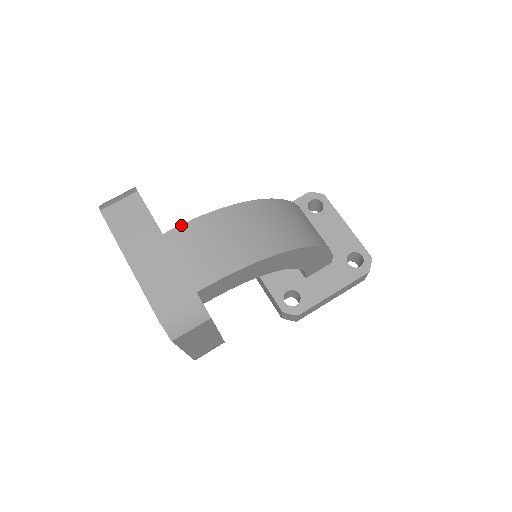
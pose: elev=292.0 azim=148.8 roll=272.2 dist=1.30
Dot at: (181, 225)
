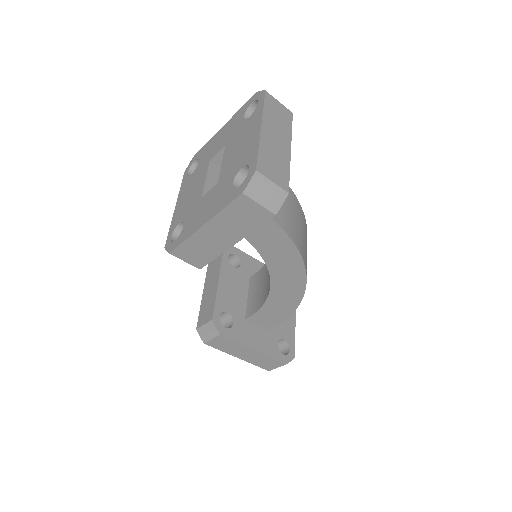
Dot at: occluded
